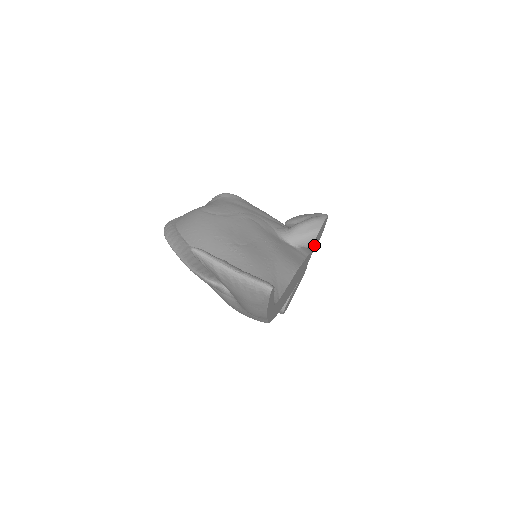
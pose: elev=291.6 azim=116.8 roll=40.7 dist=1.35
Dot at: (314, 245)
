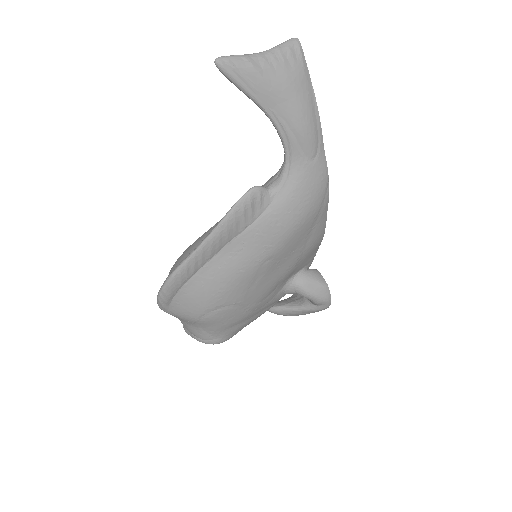
Dot at: occluded
